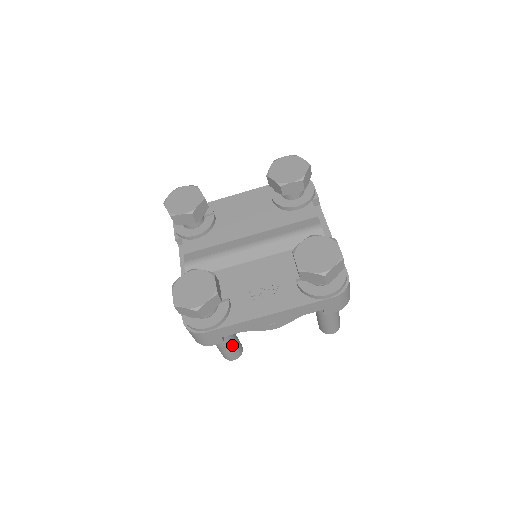
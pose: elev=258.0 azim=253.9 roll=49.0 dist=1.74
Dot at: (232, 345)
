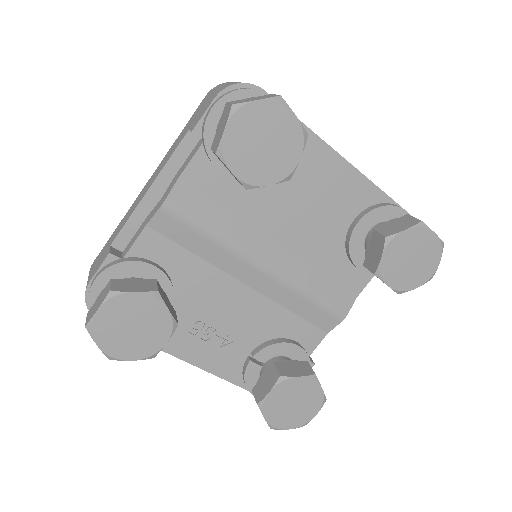
Dot at: occluded
